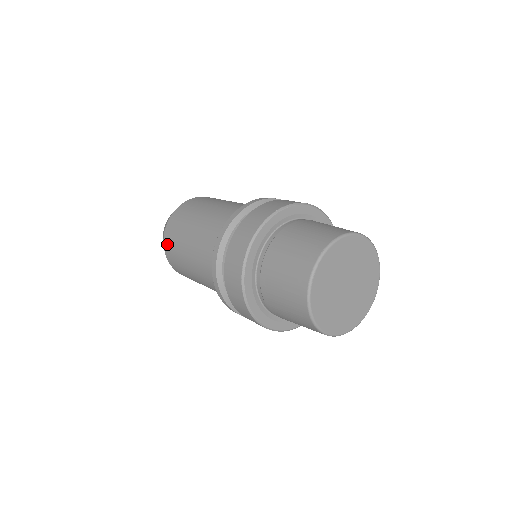
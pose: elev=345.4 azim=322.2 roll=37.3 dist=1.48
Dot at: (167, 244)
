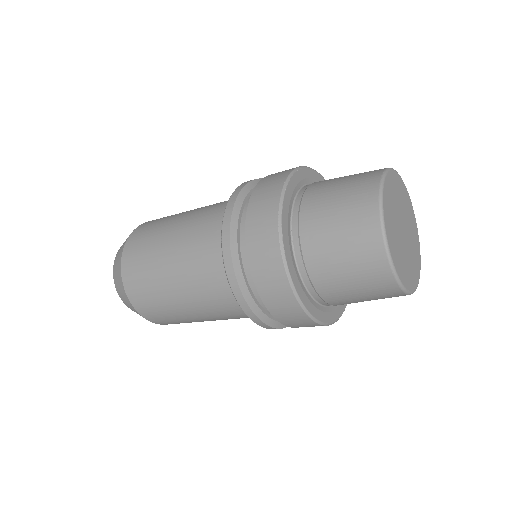
Dot at: (128, 272)
